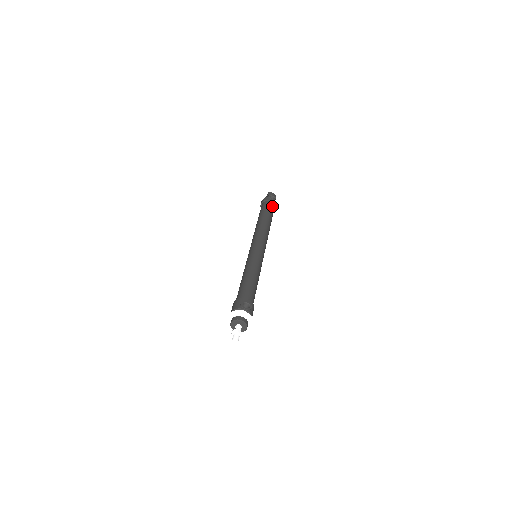
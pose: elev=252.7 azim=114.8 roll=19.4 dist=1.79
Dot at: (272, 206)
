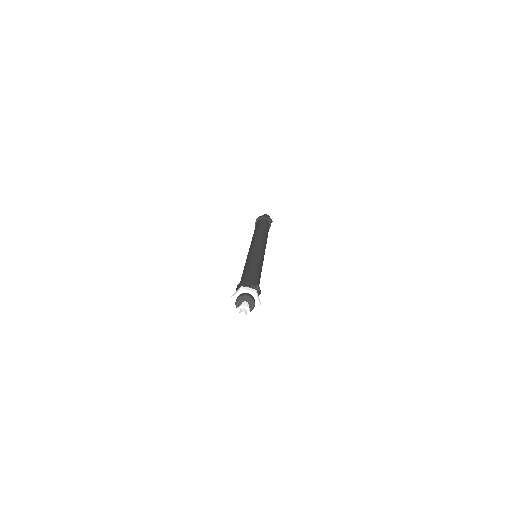
Dot at: (269, 225)
